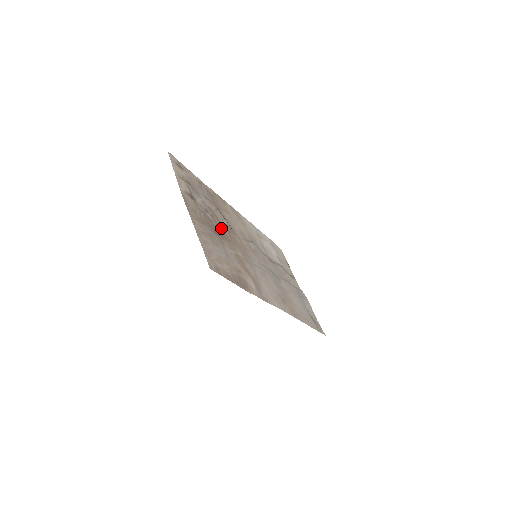
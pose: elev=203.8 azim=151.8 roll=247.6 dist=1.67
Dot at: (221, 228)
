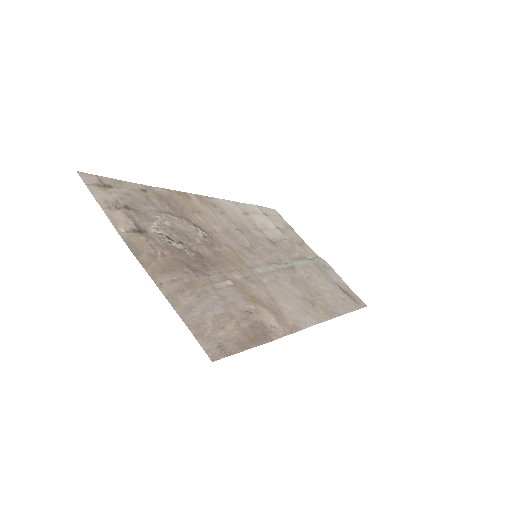
Dot at: (199, 251)
